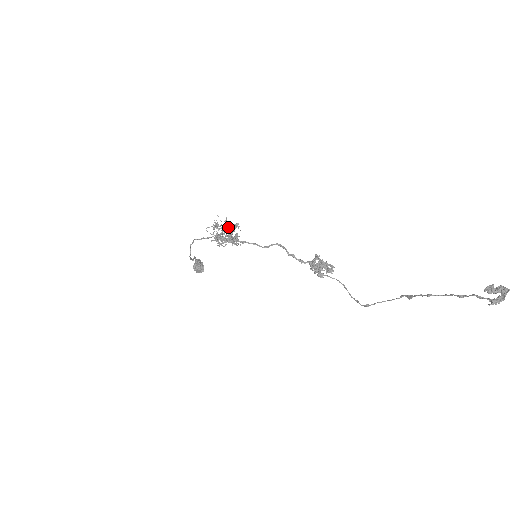
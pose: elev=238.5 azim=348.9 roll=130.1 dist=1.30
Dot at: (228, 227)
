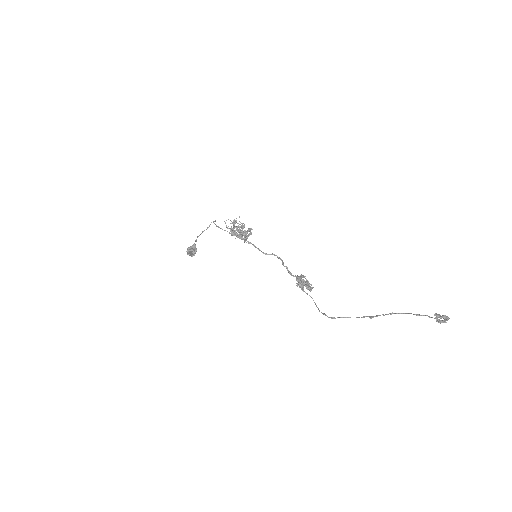
Dot at: (243, 228)
